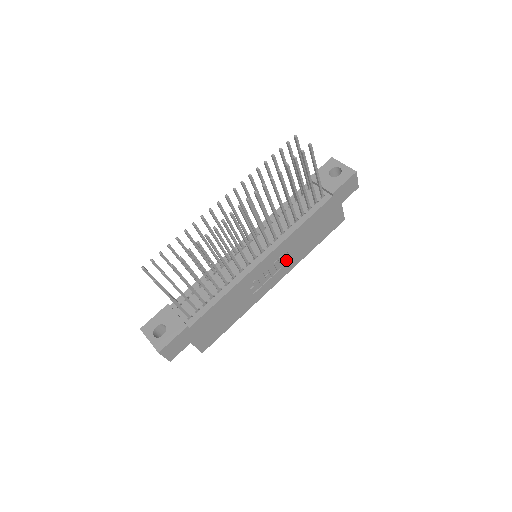
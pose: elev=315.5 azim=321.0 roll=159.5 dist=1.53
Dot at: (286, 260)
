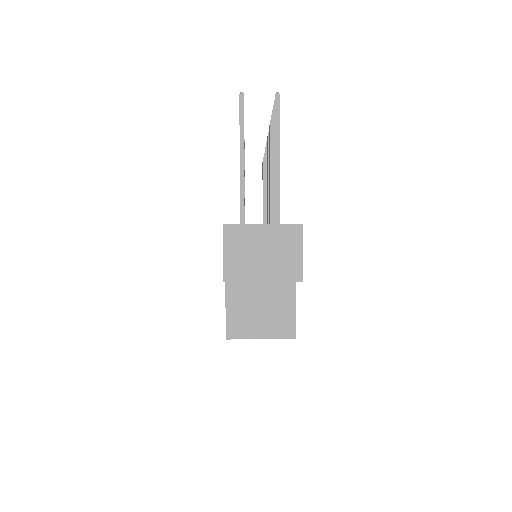
Dot at: occluded
